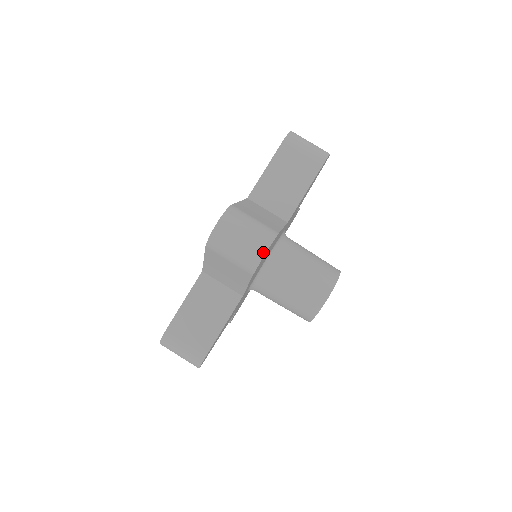
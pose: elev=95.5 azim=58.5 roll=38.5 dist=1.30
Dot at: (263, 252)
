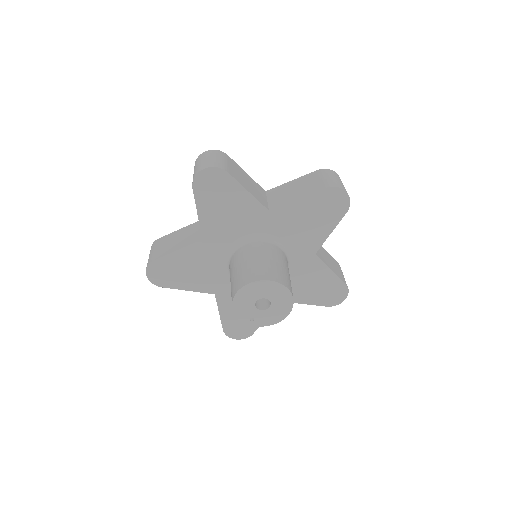
Dot at: (203, 168)
